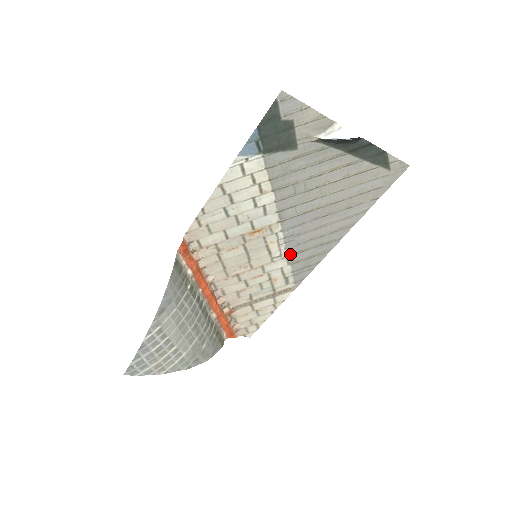
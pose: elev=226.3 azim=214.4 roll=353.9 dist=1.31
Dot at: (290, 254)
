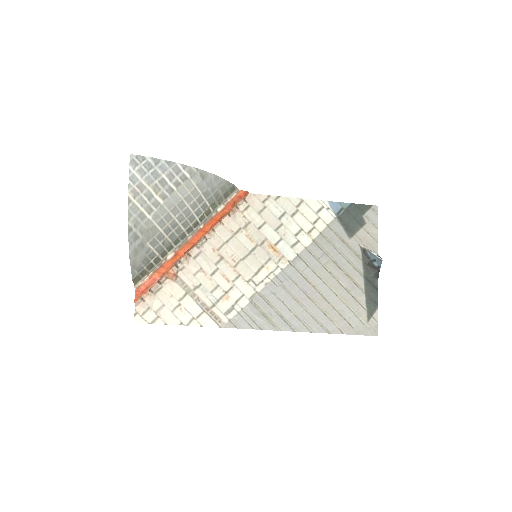
Dot at: (261, 293)
